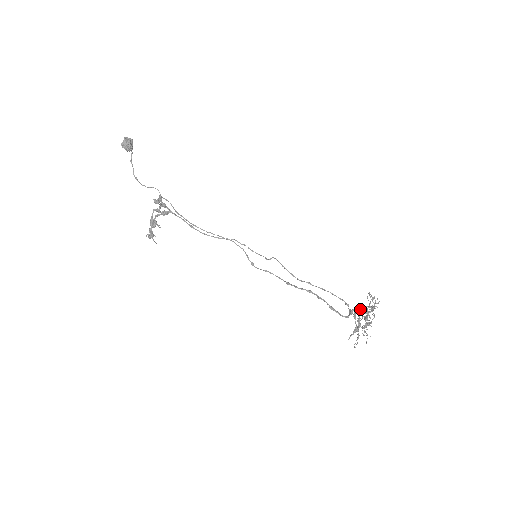
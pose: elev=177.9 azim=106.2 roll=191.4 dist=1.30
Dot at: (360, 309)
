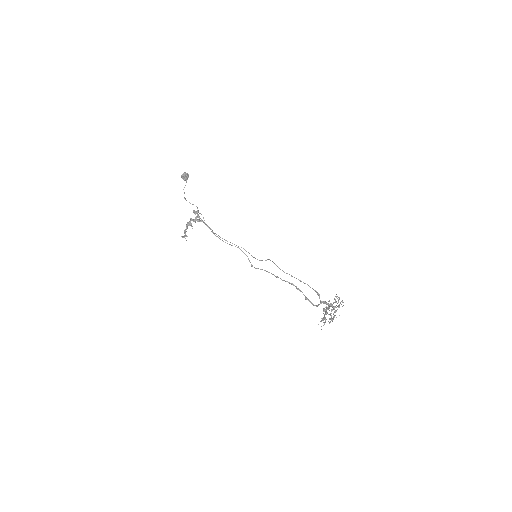
Dot at: (328, 303)
